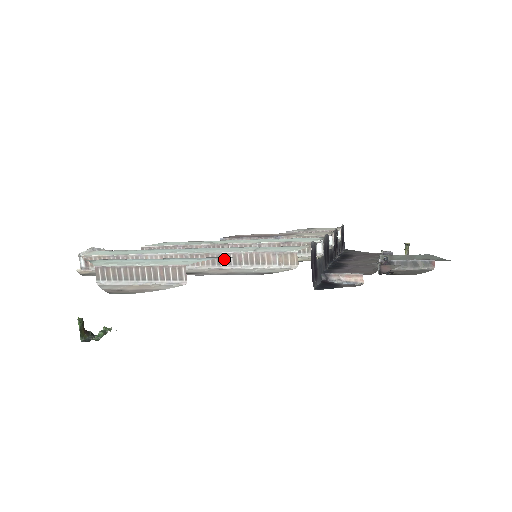
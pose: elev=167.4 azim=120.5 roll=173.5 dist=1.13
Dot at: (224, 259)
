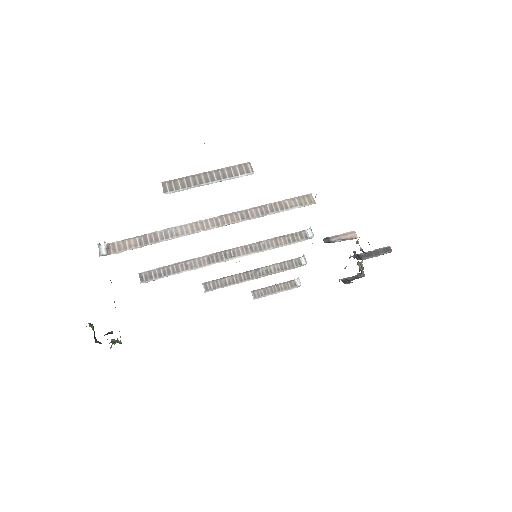
Dot at: (252, 213)
